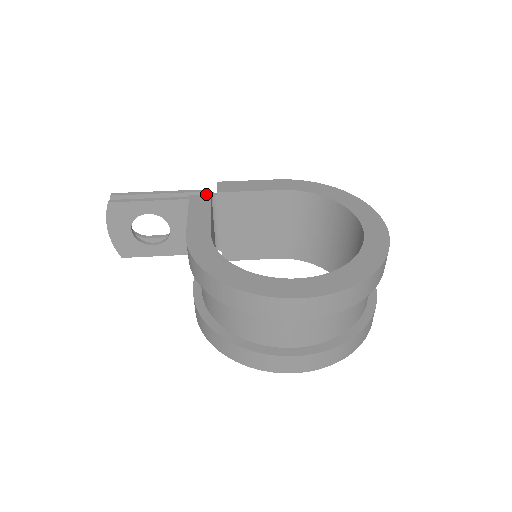
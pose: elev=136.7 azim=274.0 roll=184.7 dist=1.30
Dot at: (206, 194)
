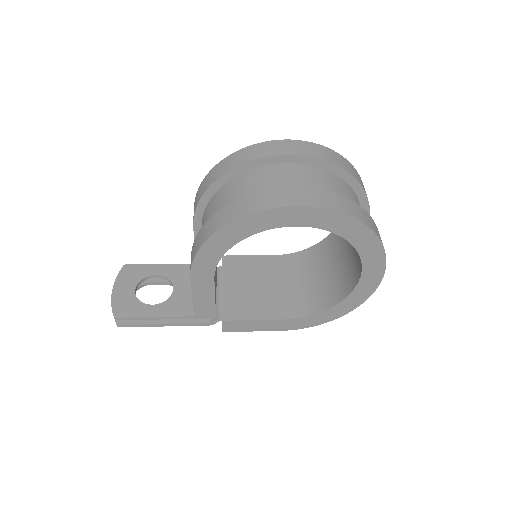
Dot at: occluded
